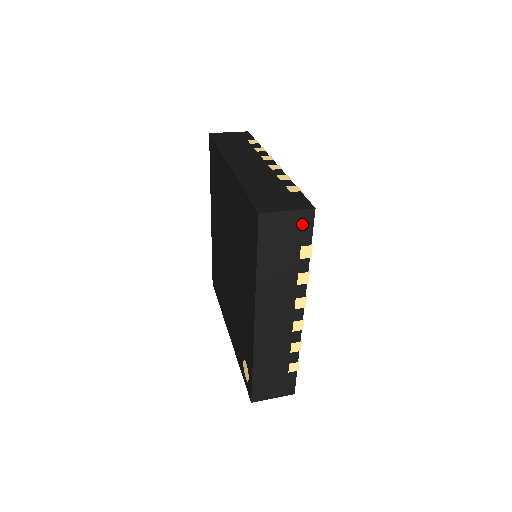
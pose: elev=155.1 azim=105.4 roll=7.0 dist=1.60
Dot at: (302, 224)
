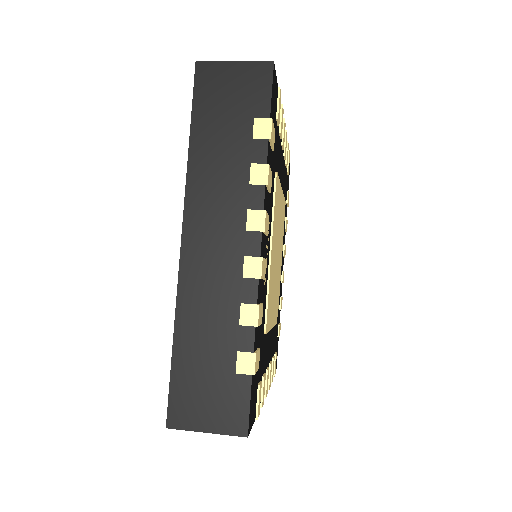
Dot at: occluded
